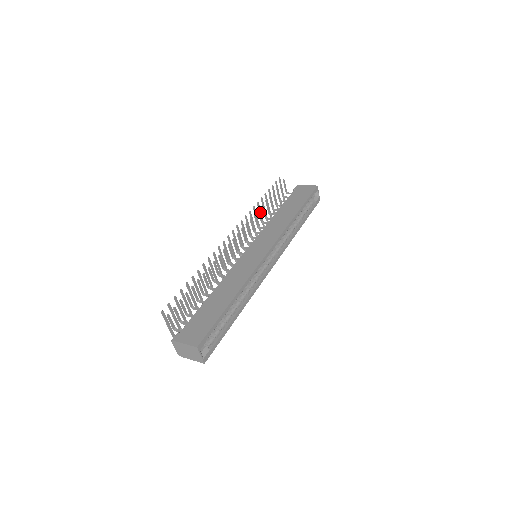
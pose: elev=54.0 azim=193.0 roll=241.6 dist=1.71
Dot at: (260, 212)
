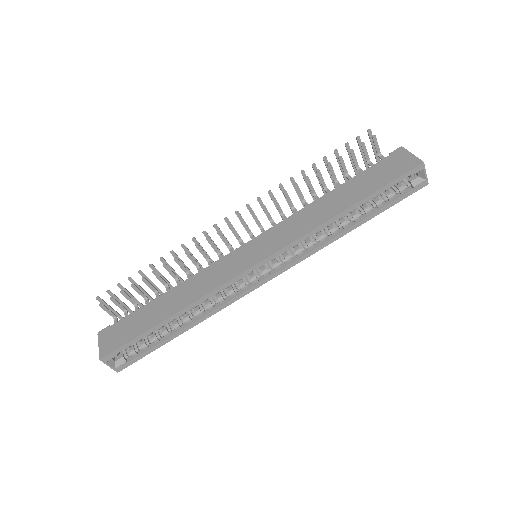
Dot at: occluded
